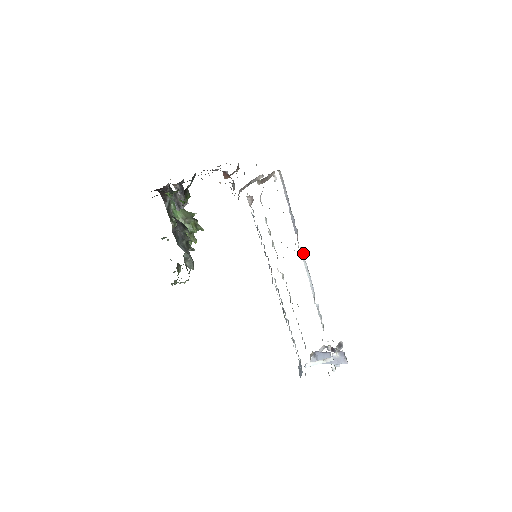
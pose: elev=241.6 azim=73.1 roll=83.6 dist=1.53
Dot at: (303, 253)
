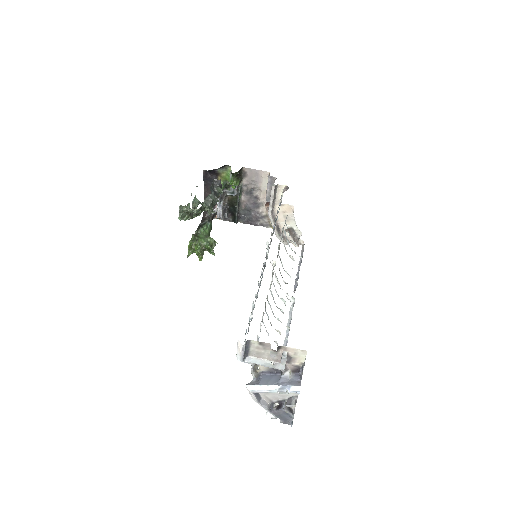
Dot at: occluded
